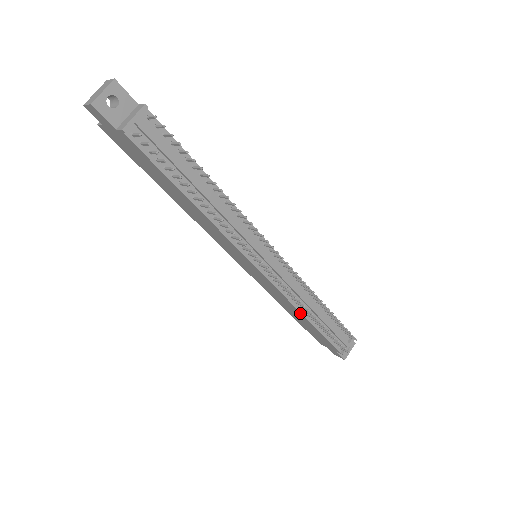
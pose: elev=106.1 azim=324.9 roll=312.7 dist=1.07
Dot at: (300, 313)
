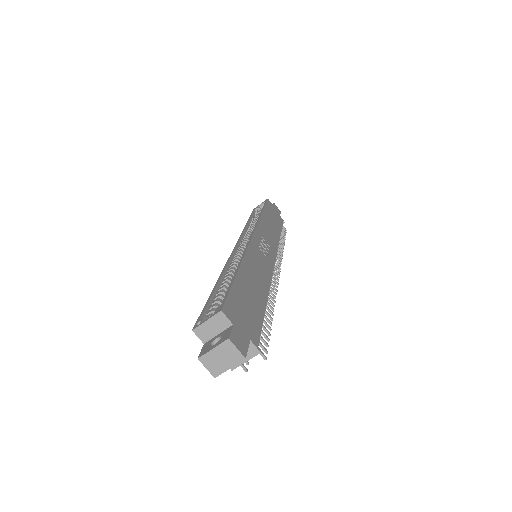
Dot at: occluded
